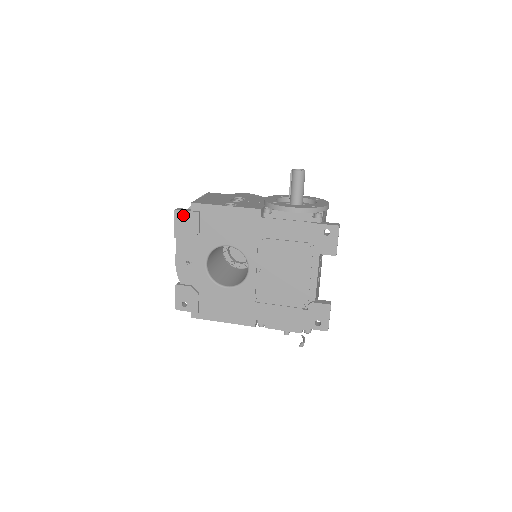
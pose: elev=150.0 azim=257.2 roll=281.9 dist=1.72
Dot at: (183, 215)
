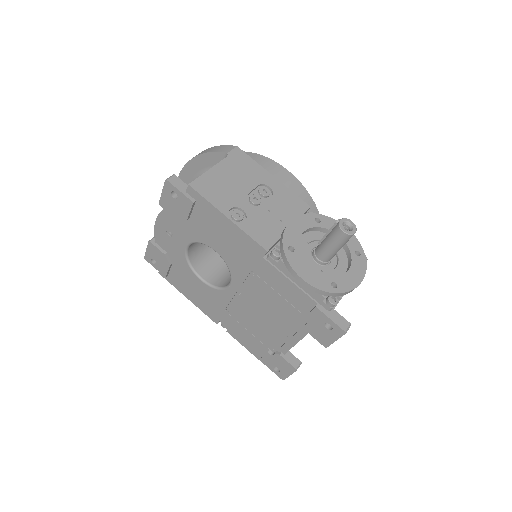
Dot at: occluded
